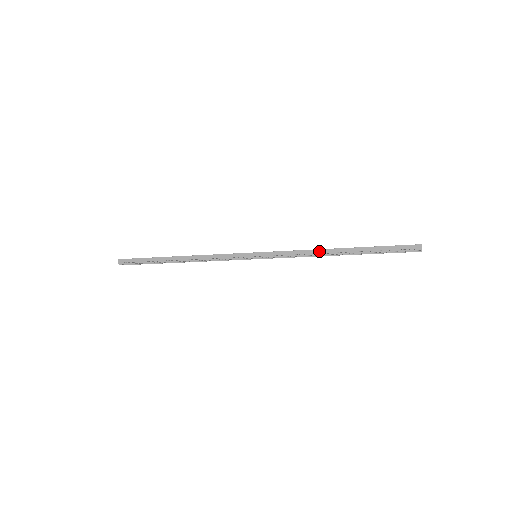
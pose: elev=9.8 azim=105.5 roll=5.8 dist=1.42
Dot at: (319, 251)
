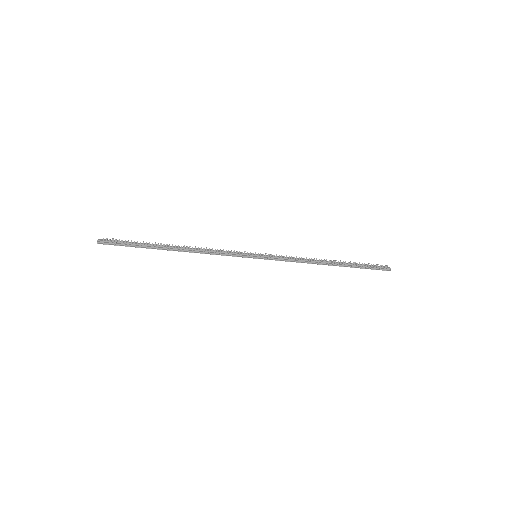
Dot at: (313, 260)
